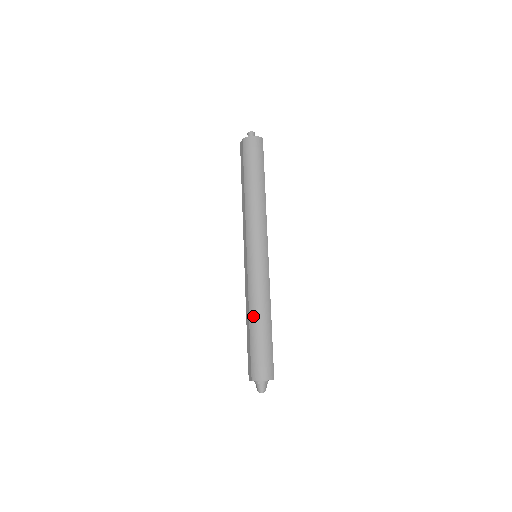
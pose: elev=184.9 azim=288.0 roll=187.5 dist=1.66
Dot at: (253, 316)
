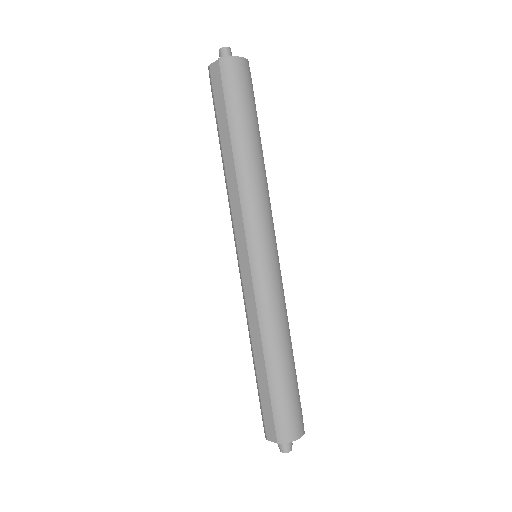
Dot at: (271, 352)
